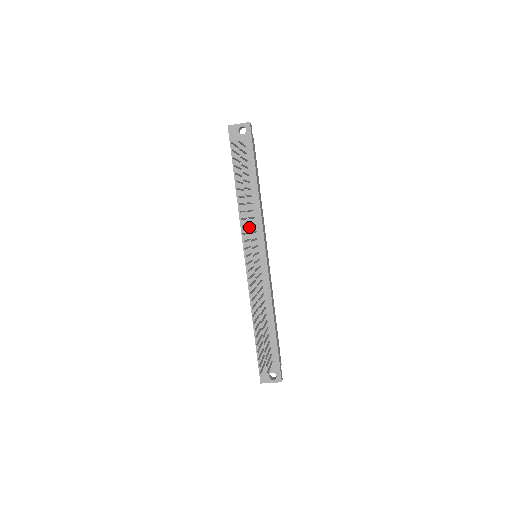
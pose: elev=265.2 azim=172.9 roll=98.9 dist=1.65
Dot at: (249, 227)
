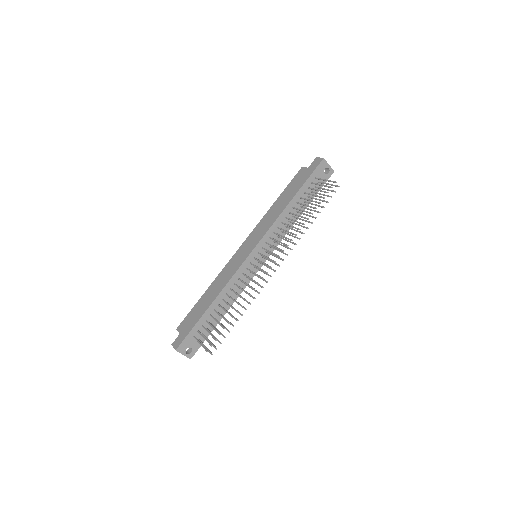
Dot at: (273, 234)
